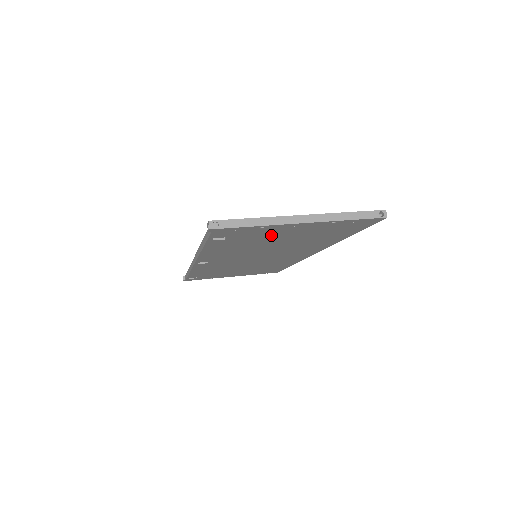
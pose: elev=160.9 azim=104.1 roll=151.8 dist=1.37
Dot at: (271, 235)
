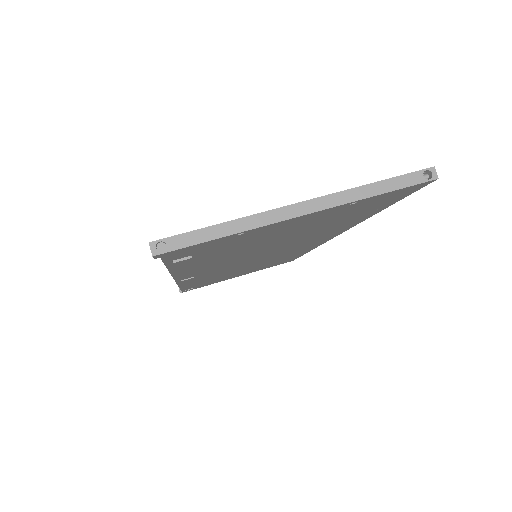
Dot at: (261, 237)
